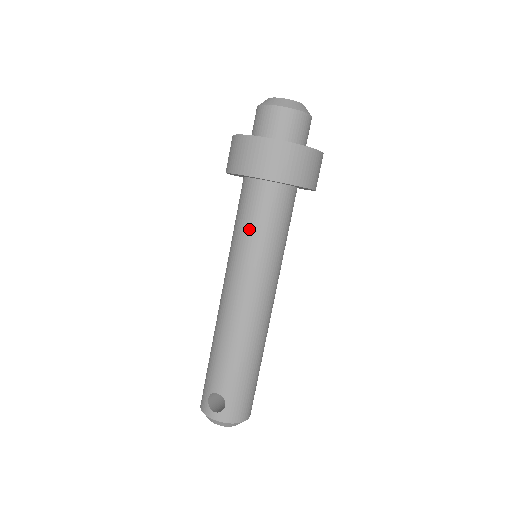
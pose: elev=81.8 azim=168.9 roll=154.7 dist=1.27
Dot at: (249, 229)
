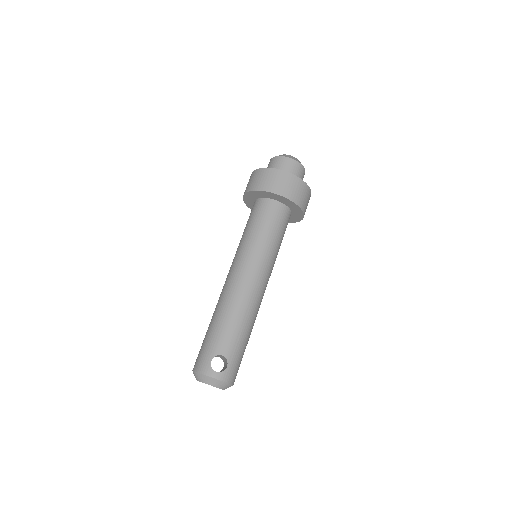
Dot at: (265, 232)
